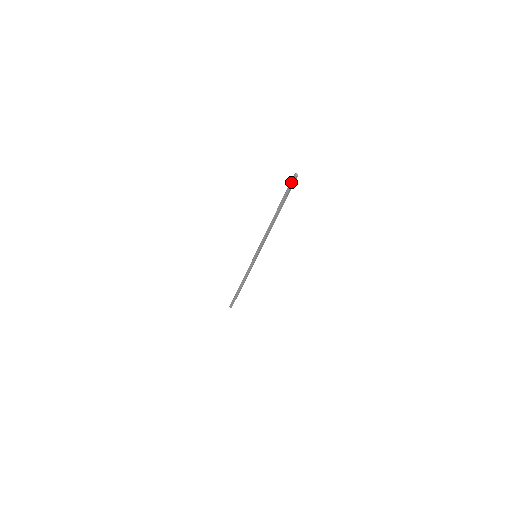
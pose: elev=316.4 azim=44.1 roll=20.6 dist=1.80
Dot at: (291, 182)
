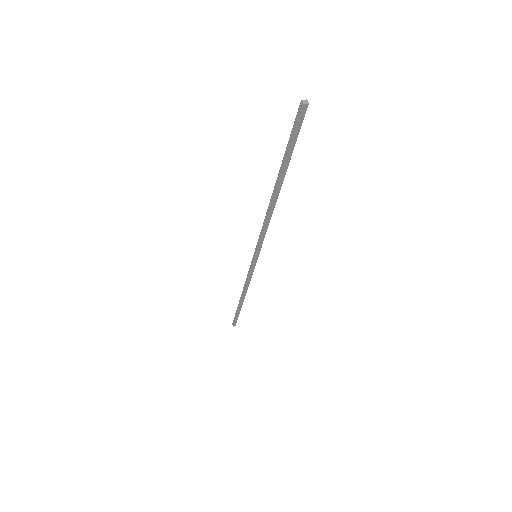
Dot at: (299, 121)
